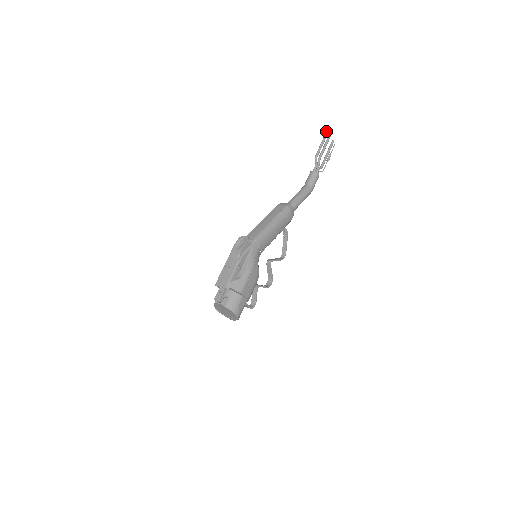
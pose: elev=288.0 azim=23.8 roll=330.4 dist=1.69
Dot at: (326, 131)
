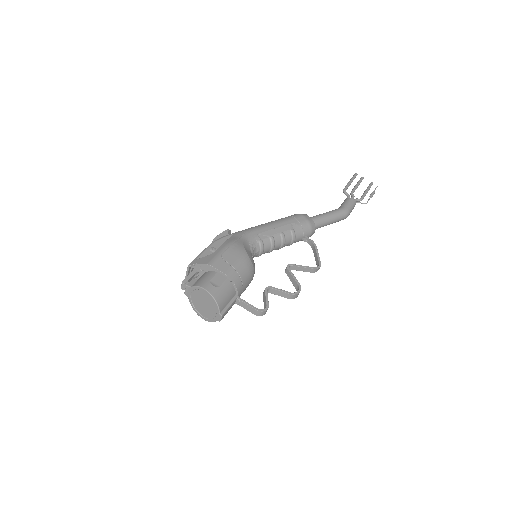
Dot at: occluded
